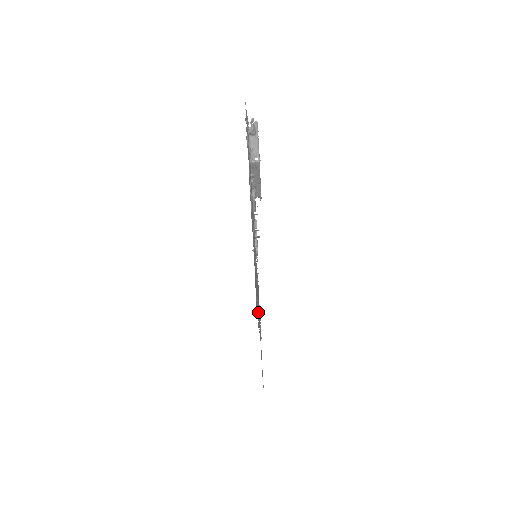
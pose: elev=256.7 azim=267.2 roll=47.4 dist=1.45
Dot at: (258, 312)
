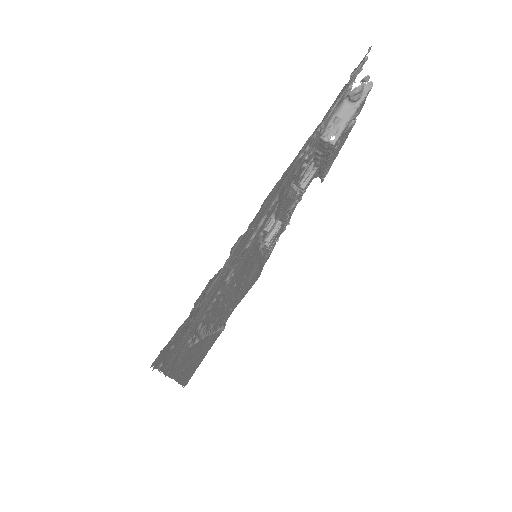
Dot at: occluded
